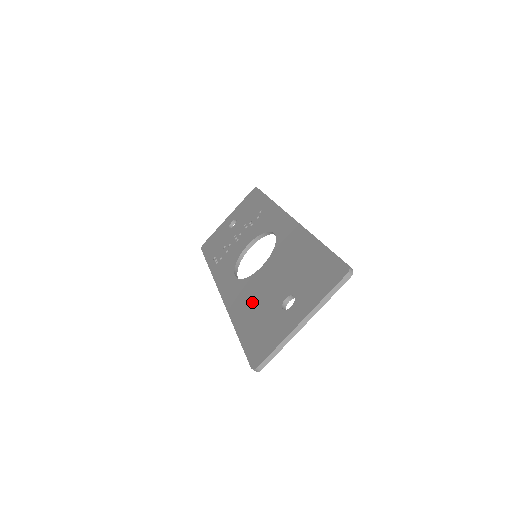
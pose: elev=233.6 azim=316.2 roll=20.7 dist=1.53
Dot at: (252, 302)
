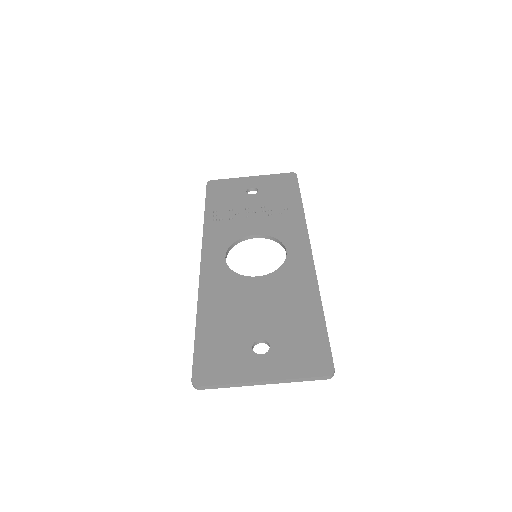
Dot at: (228, 308)
